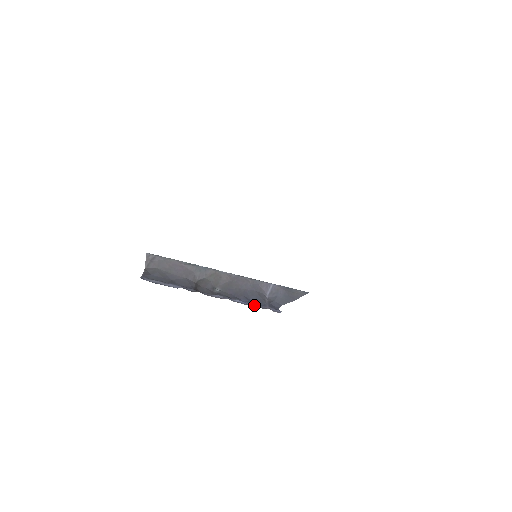
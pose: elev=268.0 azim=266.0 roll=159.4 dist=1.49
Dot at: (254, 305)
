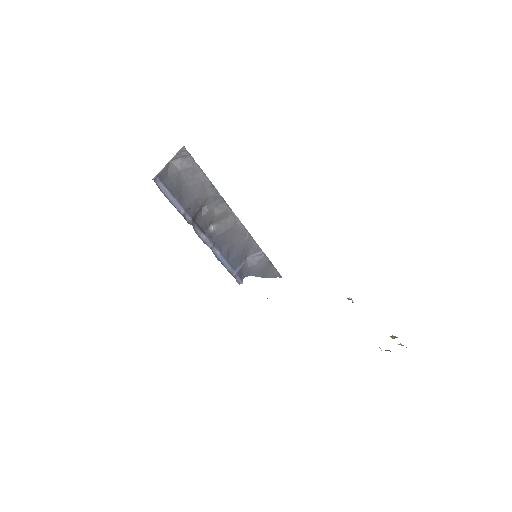
Dot at: (227, 265)
